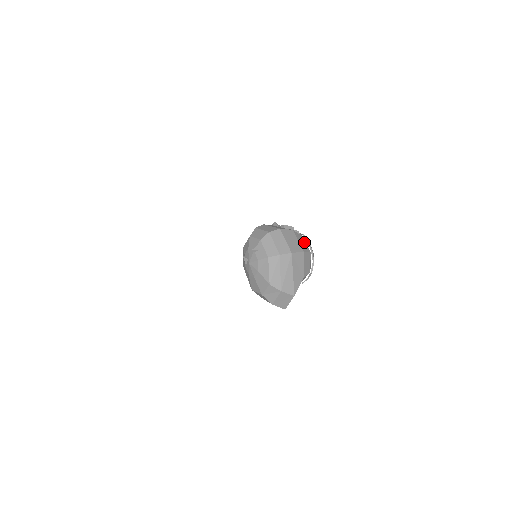
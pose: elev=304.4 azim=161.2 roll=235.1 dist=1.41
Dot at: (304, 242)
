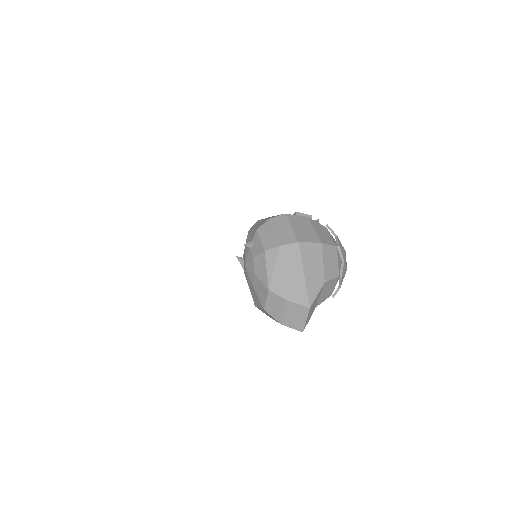
Dot at: (327, 234)
